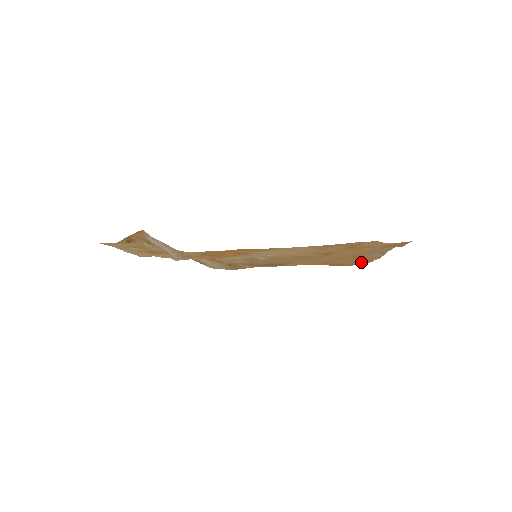
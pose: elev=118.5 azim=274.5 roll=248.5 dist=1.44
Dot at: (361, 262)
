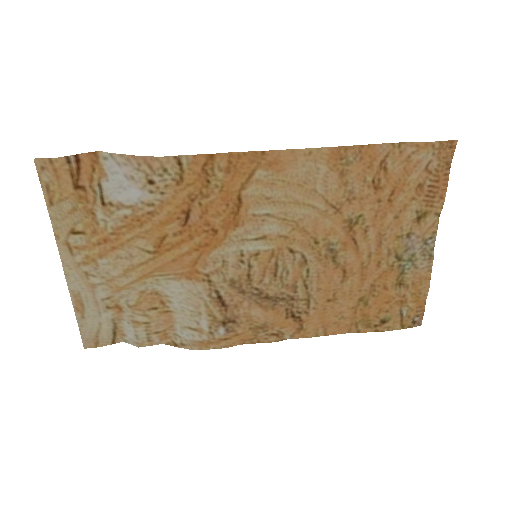
Dot at: (409, 313)
